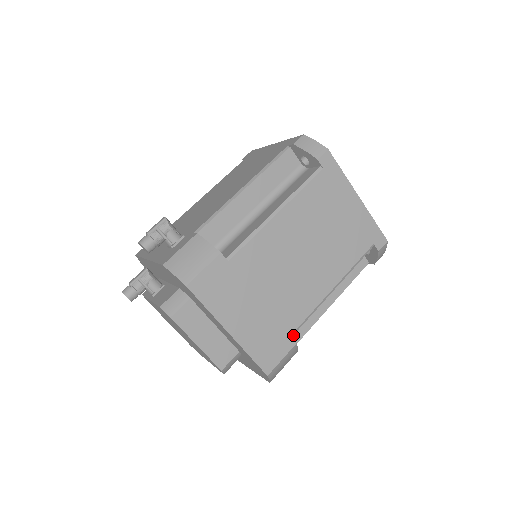
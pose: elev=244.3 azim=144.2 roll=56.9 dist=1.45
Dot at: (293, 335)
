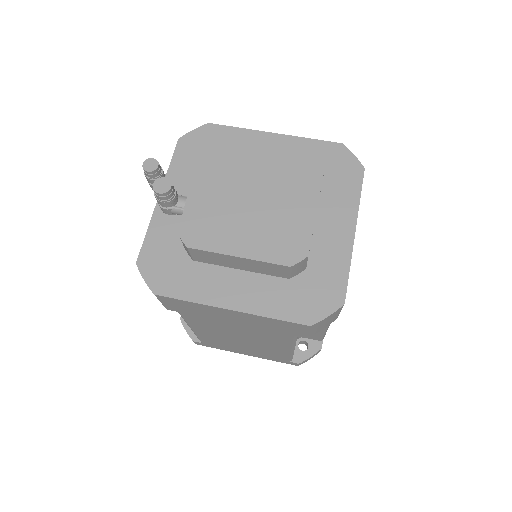
Dot at: occluded
